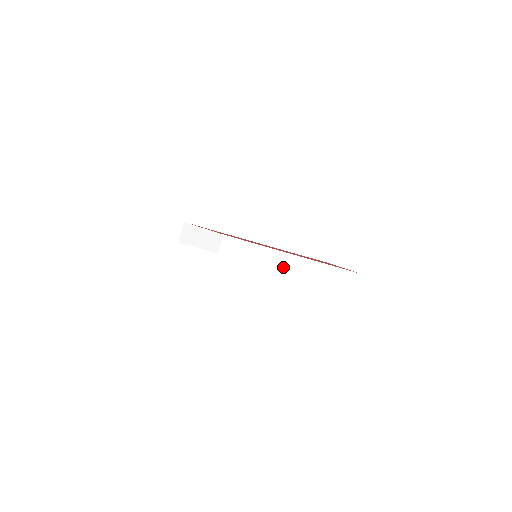
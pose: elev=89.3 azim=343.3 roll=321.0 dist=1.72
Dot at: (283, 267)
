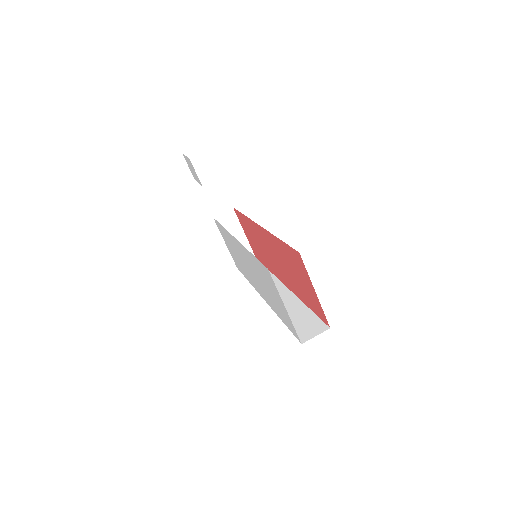
Dot at: occluded
